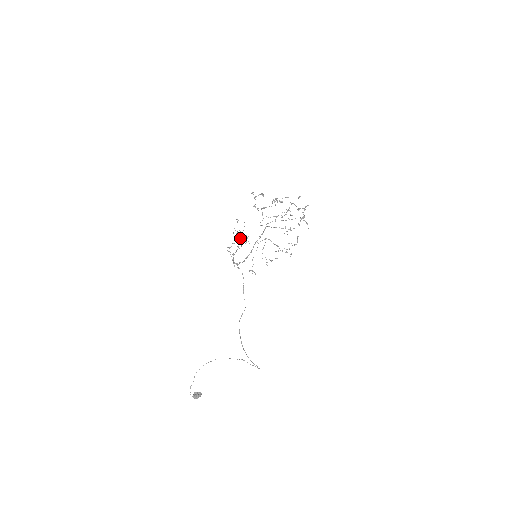
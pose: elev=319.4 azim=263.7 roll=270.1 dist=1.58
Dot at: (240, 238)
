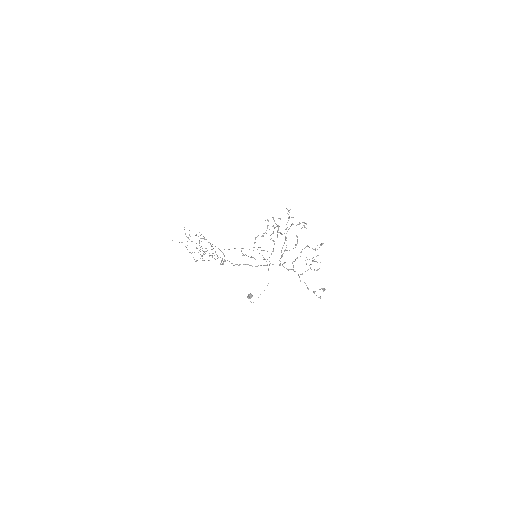
Dot at: occluded
